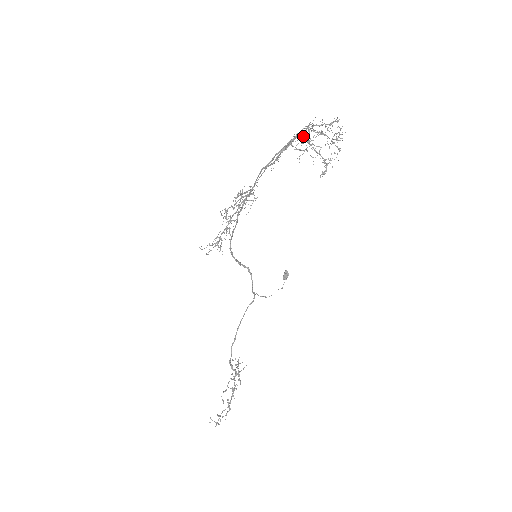
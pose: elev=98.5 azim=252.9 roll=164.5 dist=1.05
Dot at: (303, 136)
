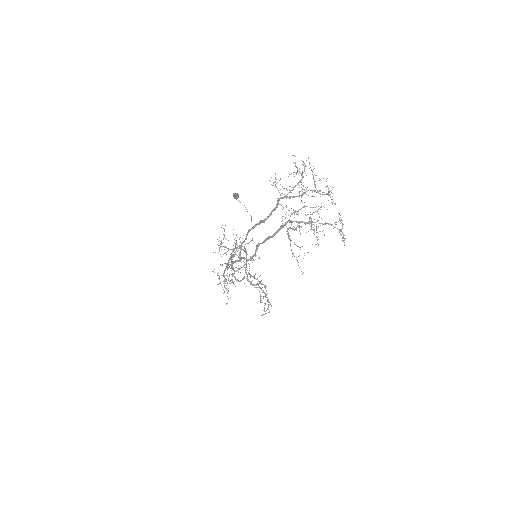
Dot at: (294, 214)
